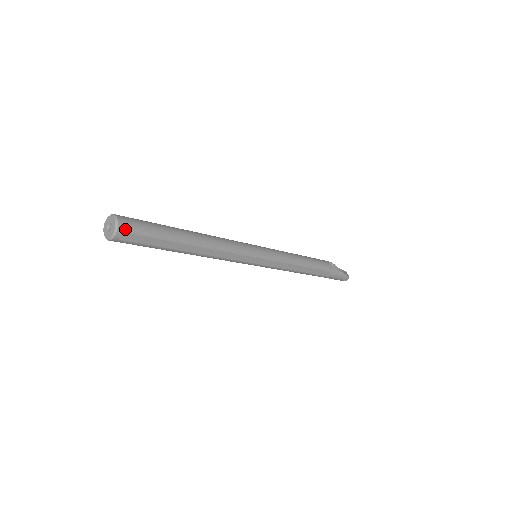
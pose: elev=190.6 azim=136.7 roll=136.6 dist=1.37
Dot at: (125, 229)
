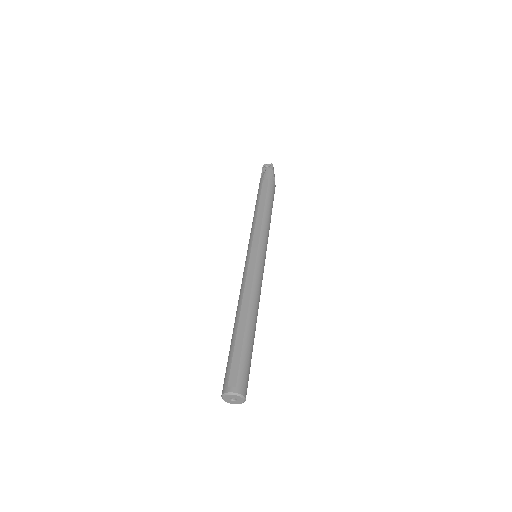
Dot at: occluded
